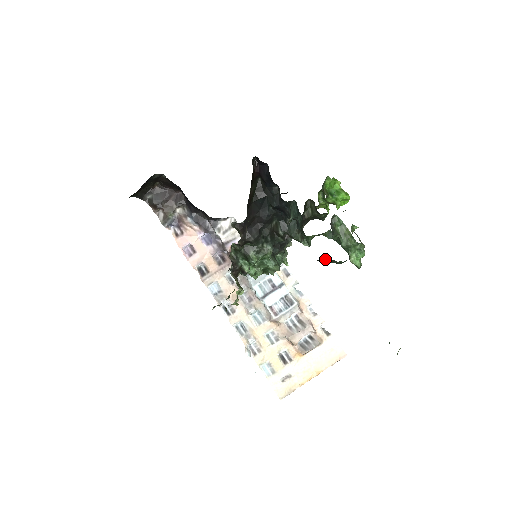
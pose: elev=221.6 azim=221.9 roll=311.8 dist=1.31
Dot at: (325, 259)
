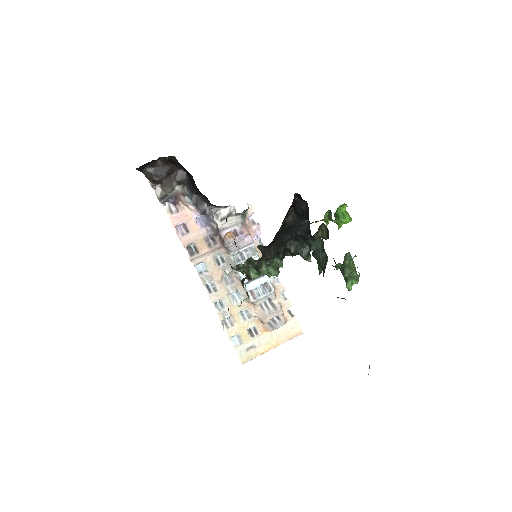
Dot at: occluded
